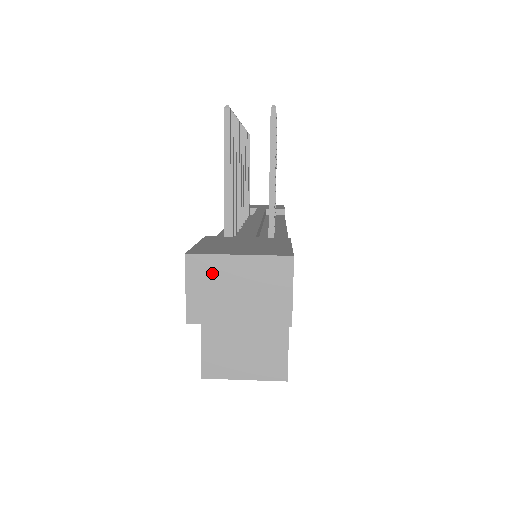
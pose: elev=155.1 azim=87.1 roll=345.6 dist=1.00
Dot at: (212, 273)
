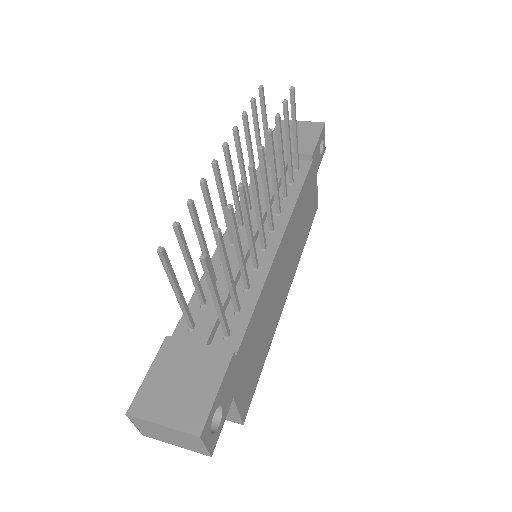
Dot at: (148, 426)
